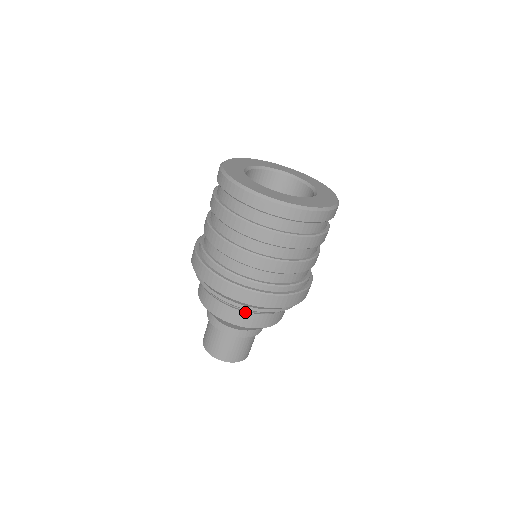
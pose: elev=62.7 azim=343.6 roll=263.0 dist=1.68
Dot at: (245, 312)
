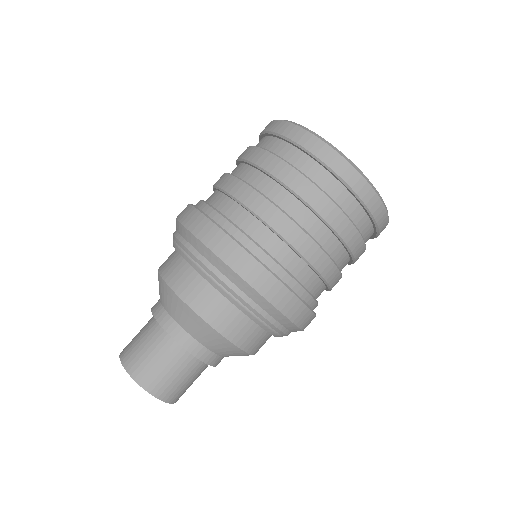
Dot at: (259, 330)
